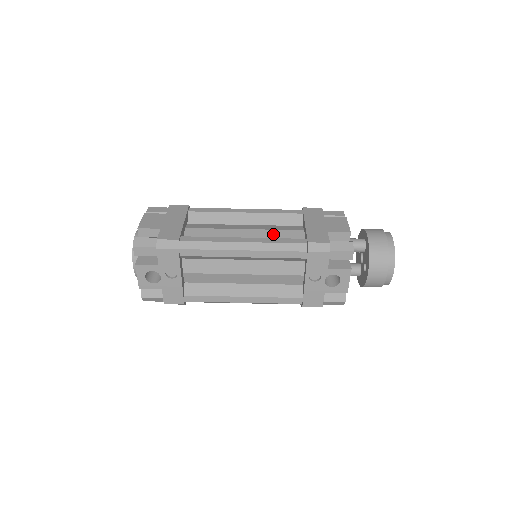
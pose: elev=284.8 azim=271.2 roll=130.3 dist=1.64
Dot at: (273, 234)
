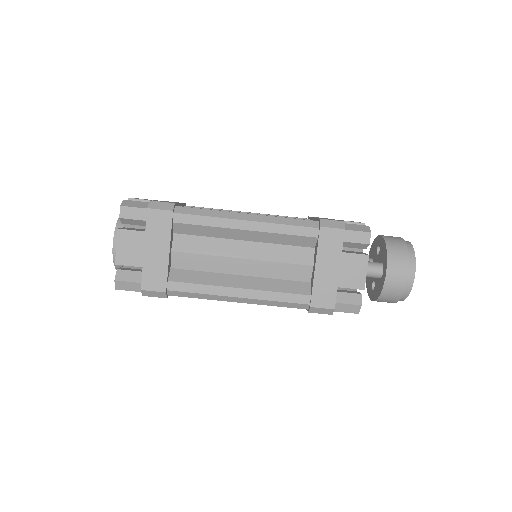
Dot at: (276, 269)
